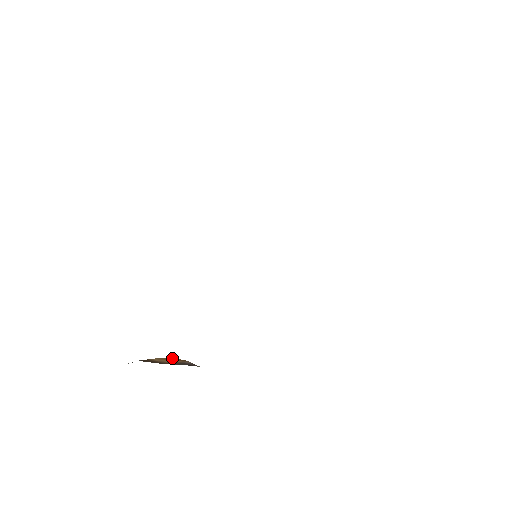
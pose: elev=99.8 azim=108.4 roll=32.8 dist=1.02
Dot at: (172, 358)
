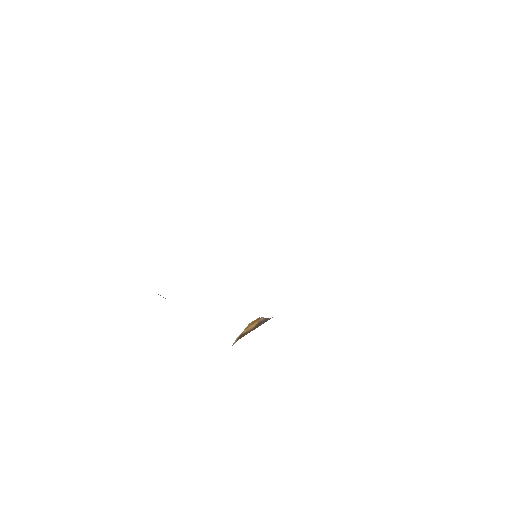
Dot at: (252, 322)
